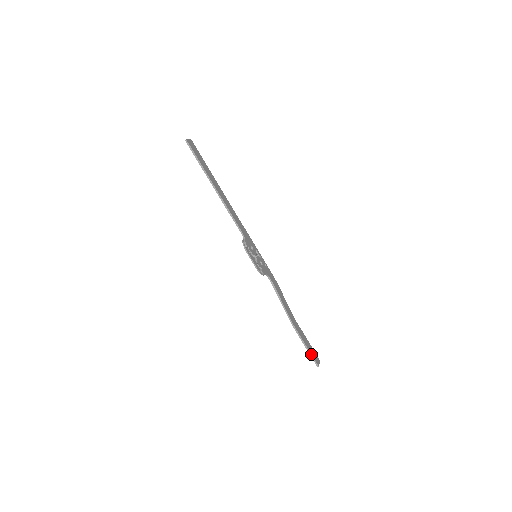
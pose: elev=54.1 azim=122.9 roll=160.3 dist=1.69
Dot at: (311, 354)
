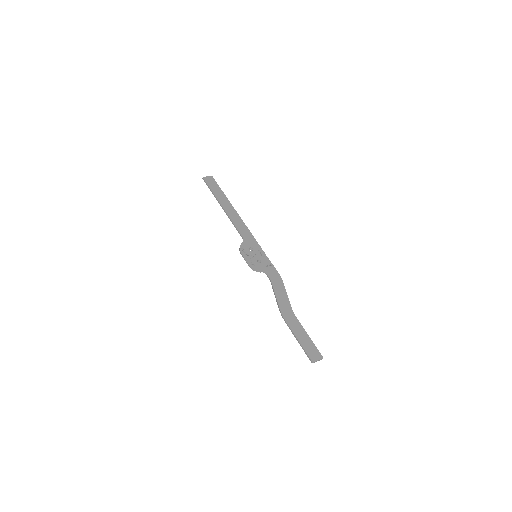
Dot at: (303, 348)
